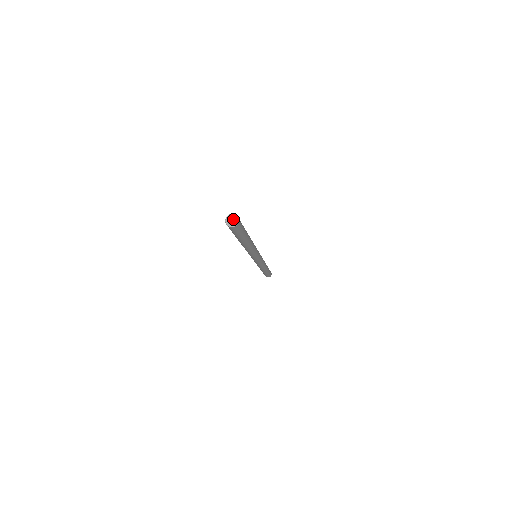
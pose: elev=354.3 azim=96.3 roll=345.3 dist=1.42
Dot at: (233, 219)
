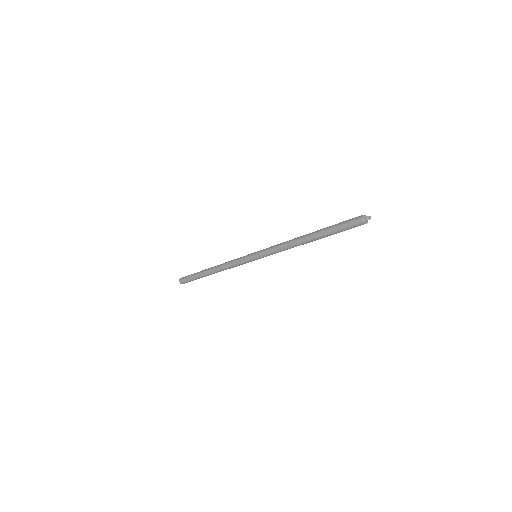
Dot at: occluded
